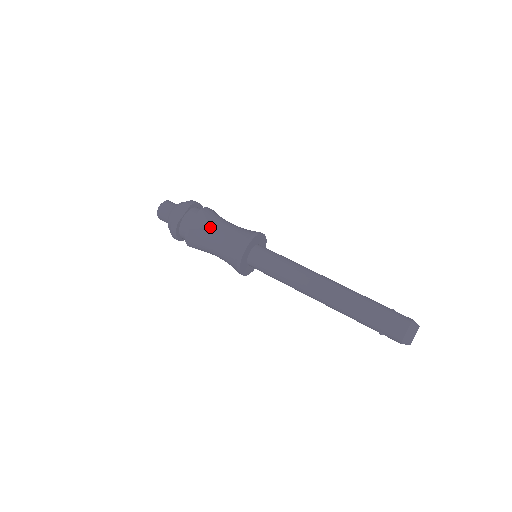
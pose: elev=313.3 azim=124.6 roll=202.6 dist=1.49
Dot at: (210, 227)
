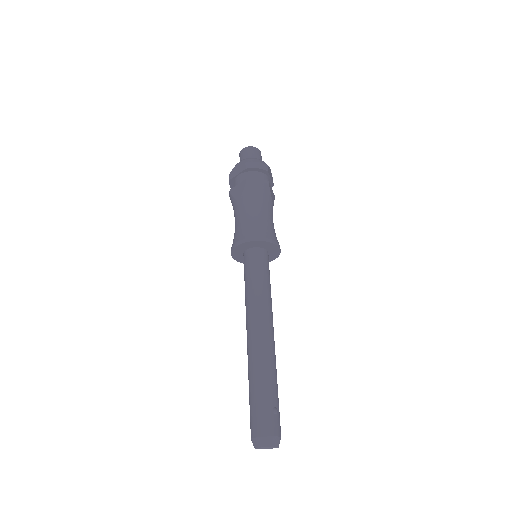
Dot at: (239, 203)
